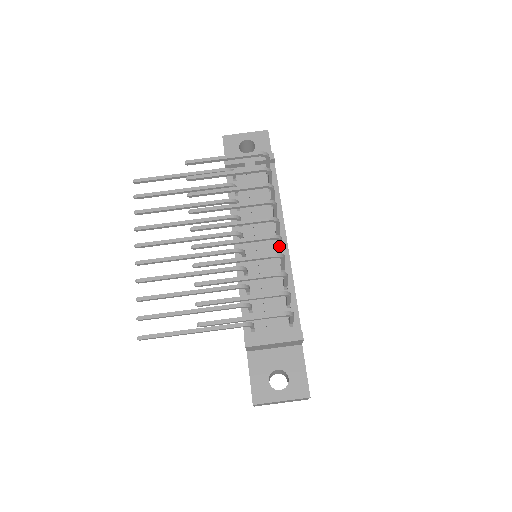
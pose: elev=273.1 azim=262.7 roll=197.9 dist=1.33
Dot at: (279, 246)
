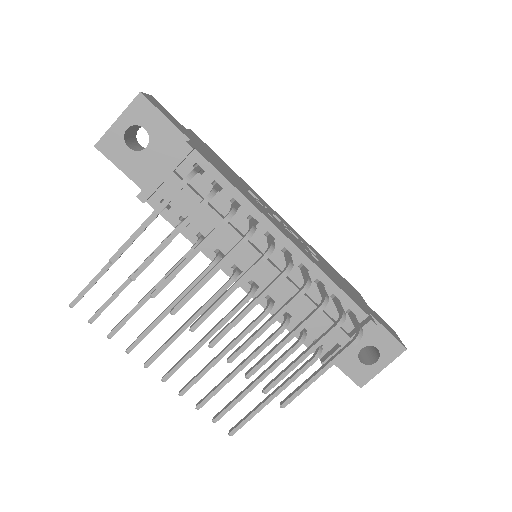
Dot at: occluded
